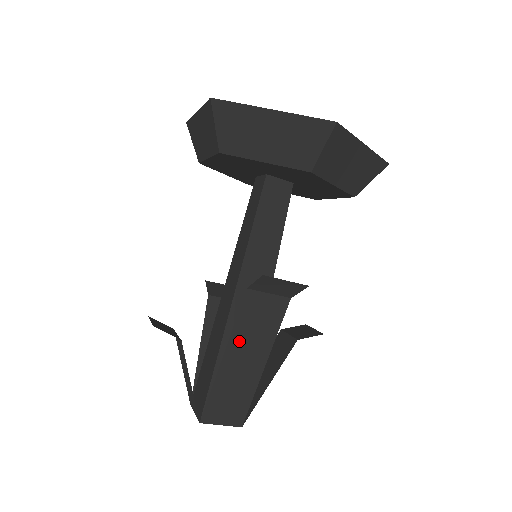
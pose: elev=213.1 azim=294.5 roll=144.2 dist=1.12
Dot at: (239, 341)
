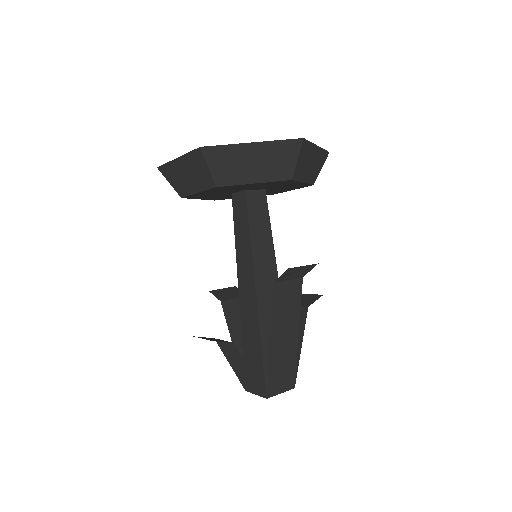
Dot at: (278, 324)
